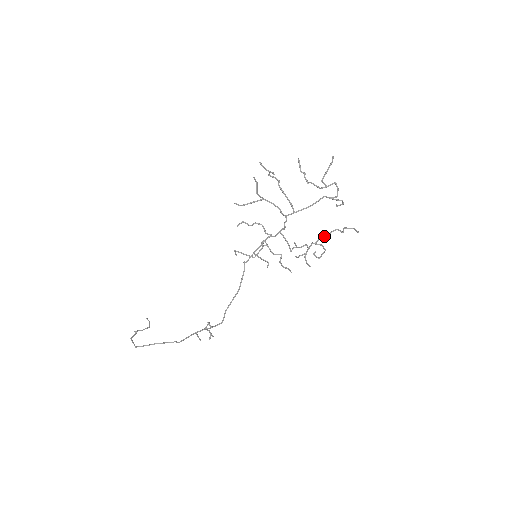
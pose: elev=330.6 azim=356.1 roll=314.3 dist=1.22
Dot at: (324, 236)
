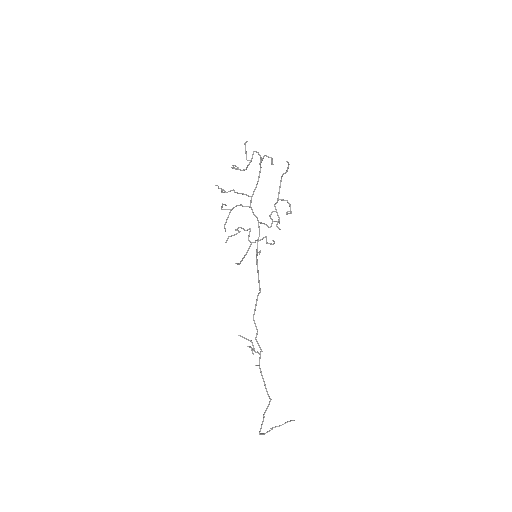
Dot at: (278, 192)
